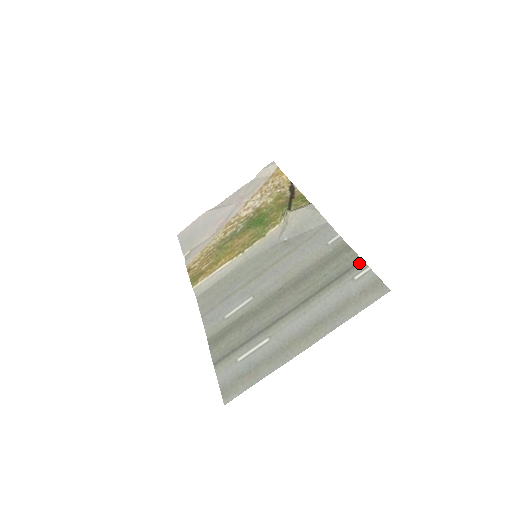
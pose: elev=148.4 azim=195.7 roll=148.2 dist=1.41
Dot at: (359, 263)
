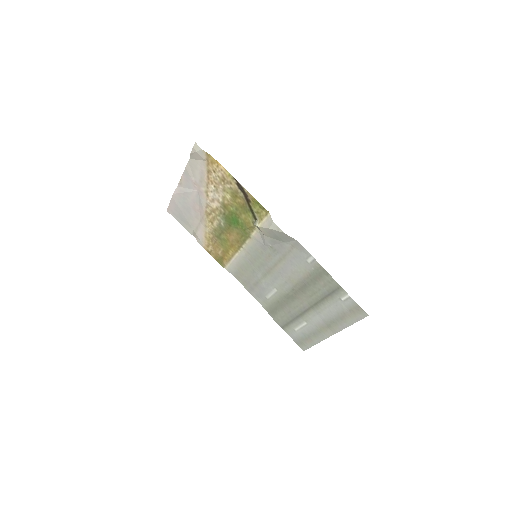
Dot at: (339, 289)
